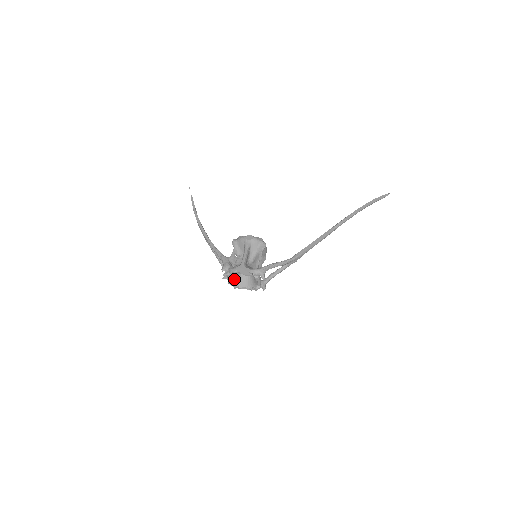
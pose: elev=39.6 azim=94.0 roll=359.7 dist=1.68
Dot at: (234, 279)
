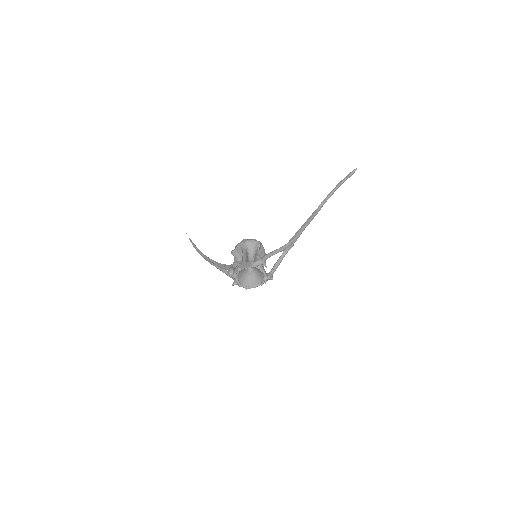
Dot at: (242, 281)
